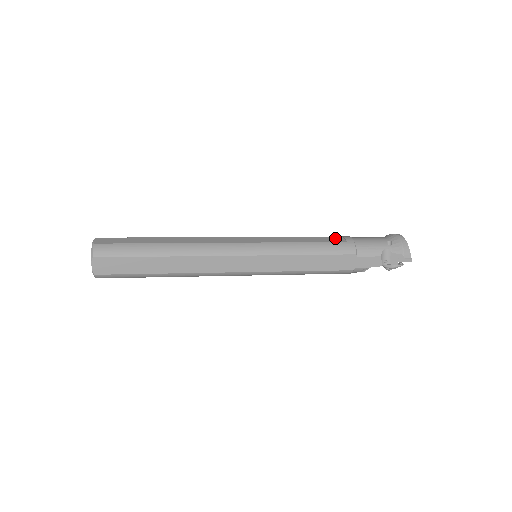
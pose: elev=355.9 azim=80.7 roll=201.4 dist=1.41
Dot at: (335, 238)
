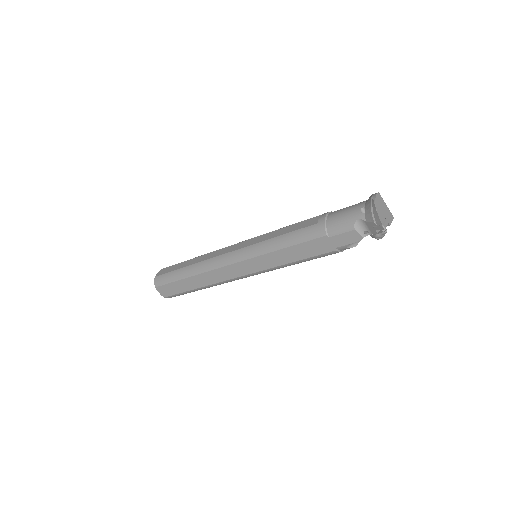
Dot at: (311, 220)
